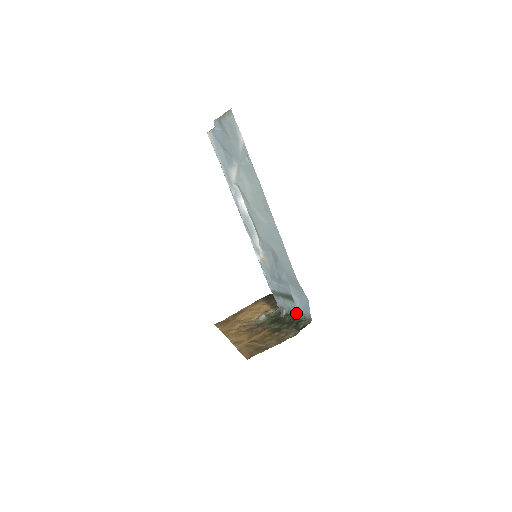
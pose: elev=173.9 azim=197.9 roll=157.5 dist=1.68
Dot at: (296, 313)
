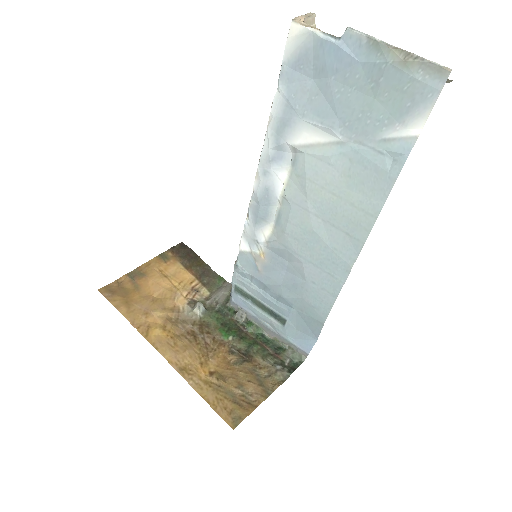
Dot at: (274, 333)
